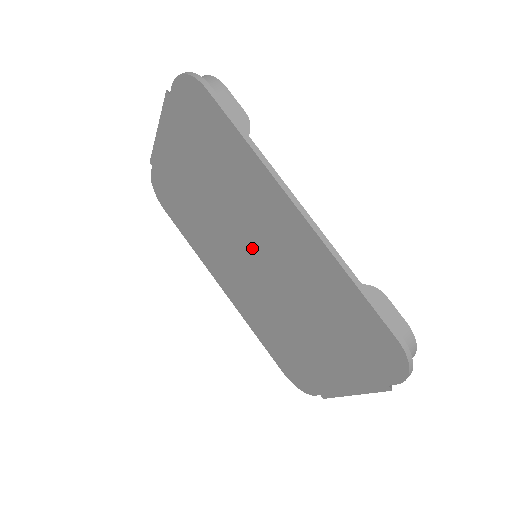
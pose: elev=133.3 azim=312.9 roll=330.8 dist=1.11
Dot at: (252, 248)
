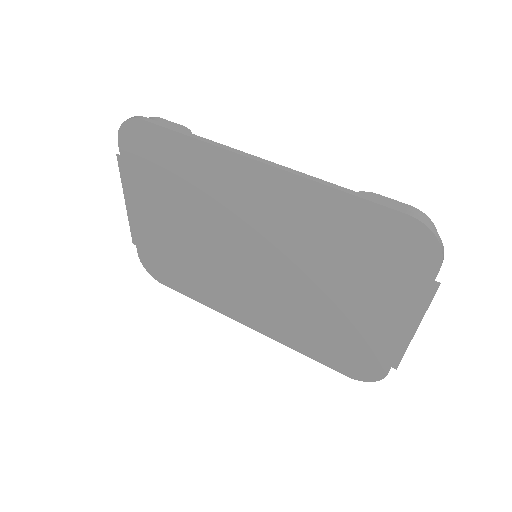
Dot at: (247, 246)
